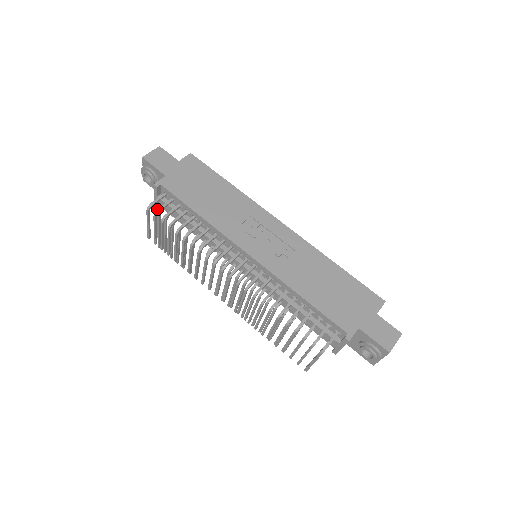
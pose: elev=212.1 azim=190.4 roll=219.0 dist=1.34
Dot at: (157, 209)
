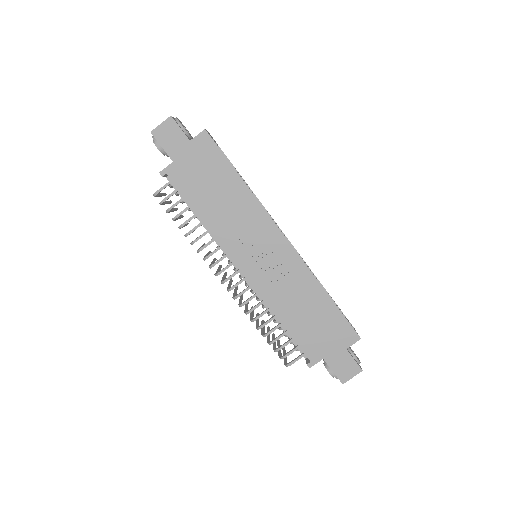
Dot at: (162, 200)
